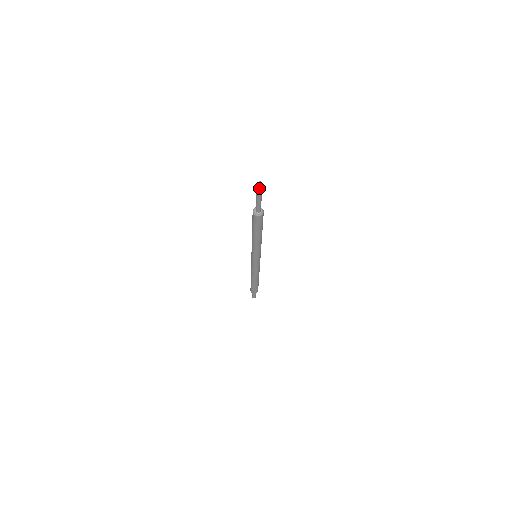
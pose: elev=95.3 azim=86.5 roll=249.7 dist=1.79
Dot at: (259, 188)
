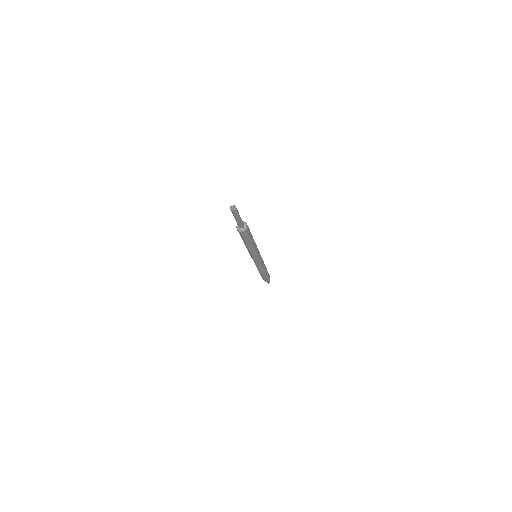
Dot at: (232, 211)
